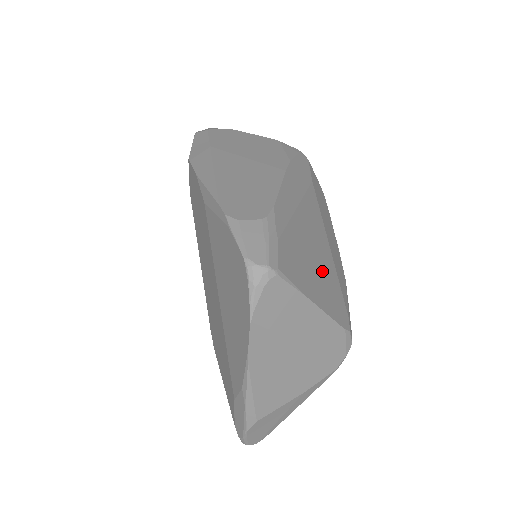
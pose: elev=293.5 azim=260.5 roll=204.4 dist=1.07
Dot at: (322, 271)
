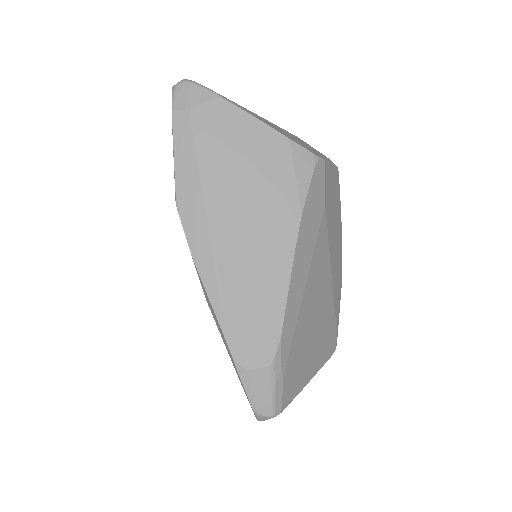
Dot at: (320, 330)
